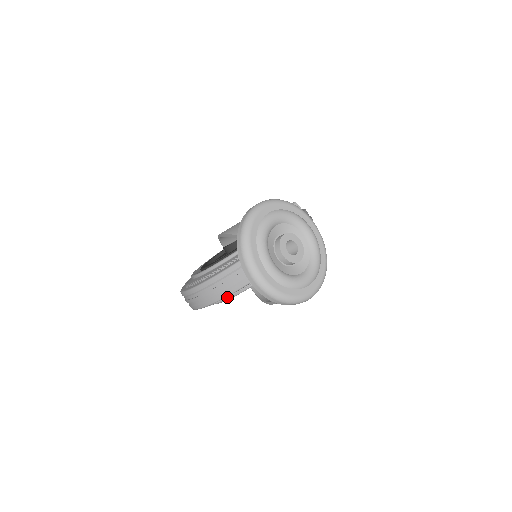
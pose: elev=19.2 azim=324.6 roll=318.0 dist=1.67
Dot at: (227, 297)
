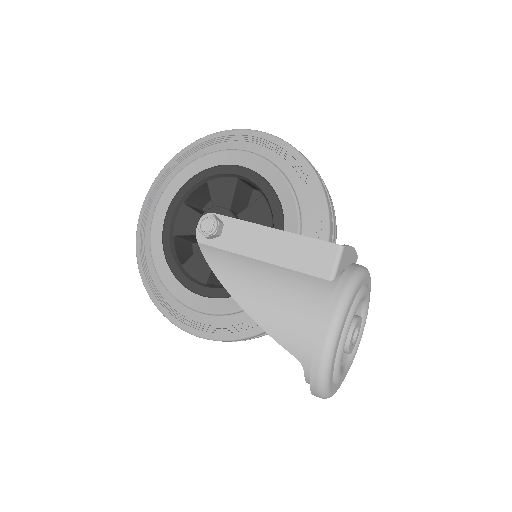
Dot at: occluded
